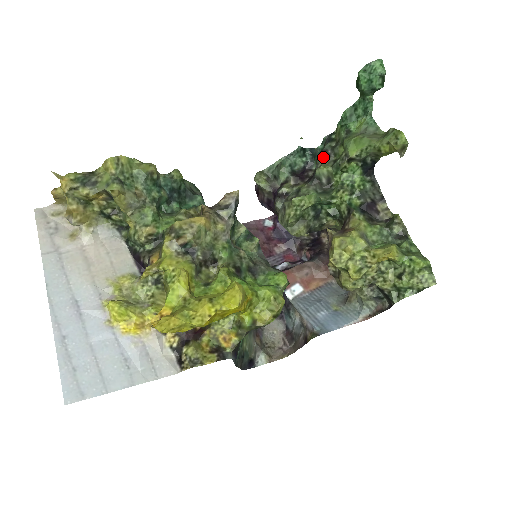
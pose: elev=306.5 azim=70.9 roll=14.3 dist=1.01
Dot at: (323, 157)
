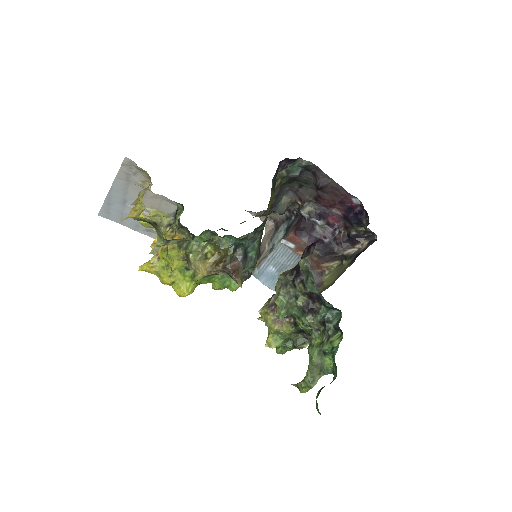
Dot at: (321, 322)
